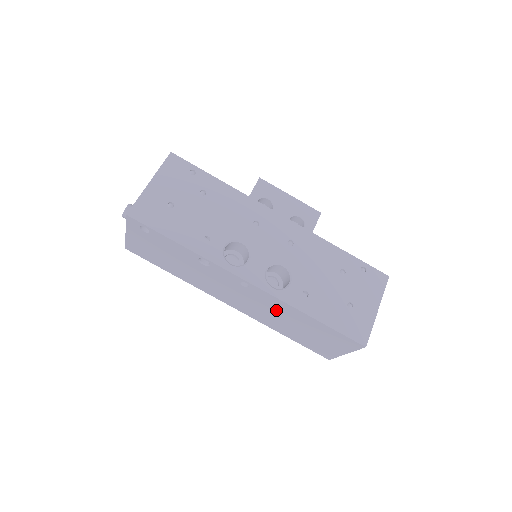
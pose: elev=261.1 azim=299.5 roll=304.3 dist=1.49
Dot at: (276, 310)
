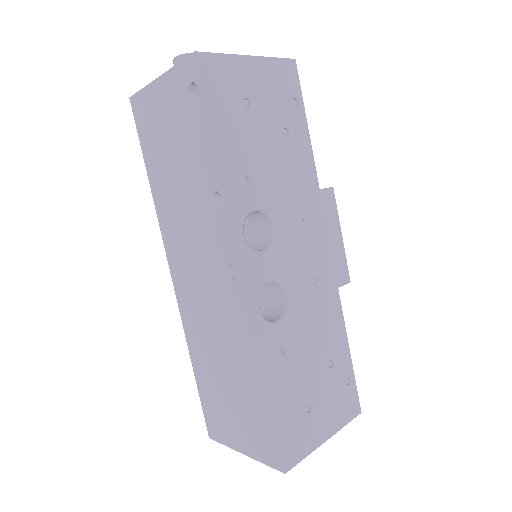
Dot at: (228, 335)
